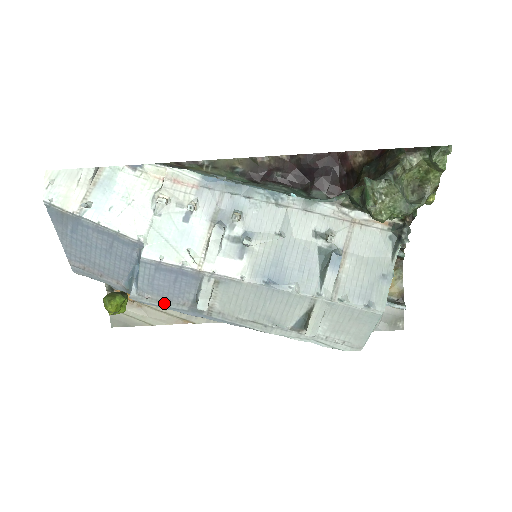
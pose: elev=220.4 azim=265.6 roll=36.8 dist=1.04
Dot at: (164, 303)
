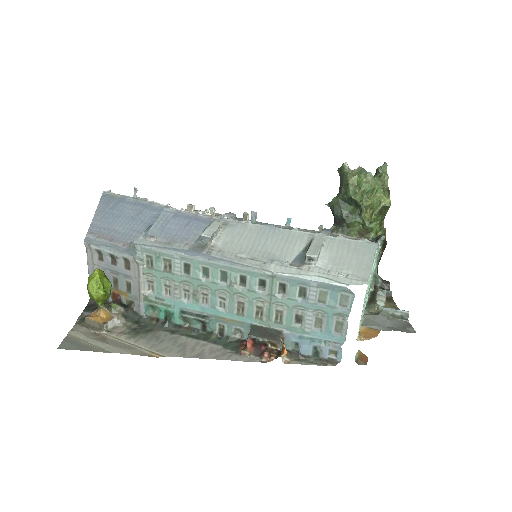
Dot at: (166, 244)
